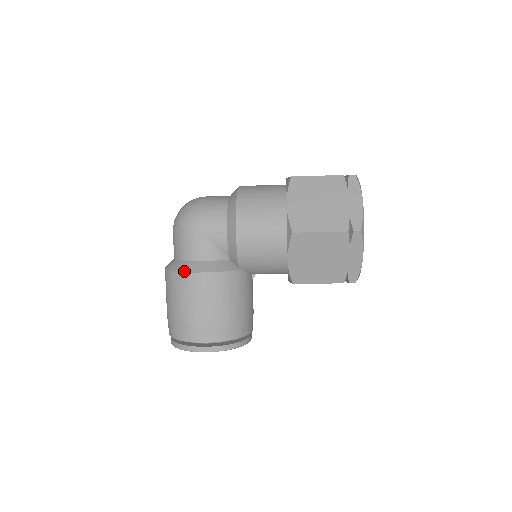
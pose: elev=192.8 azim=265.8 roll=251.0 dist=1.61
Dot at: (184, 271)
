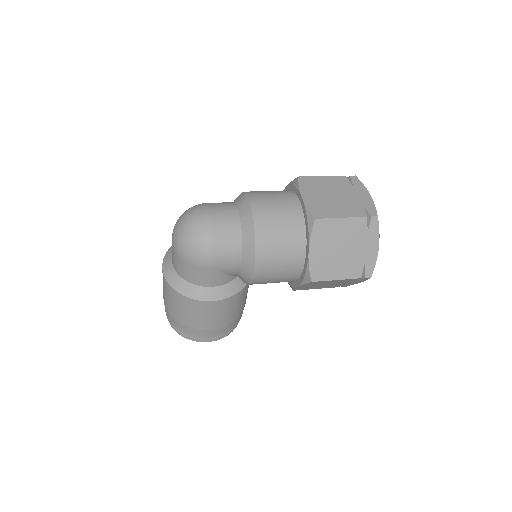
Dot at: (195, 299)
